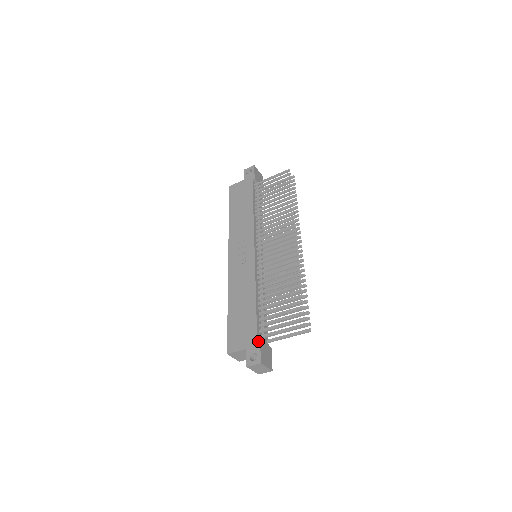
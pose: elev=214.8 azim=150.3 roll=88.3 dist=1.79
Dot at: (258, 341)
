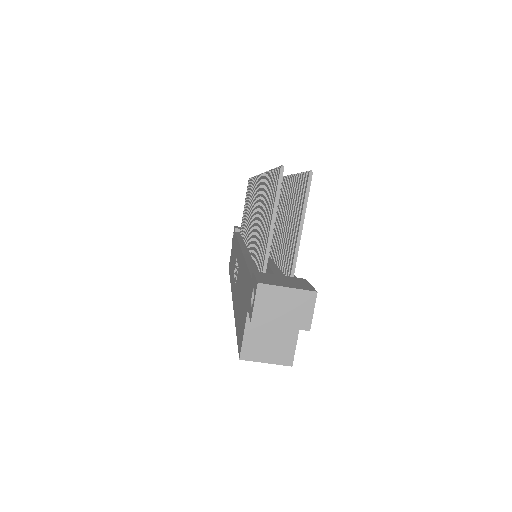
Dot at: (251, 276)
